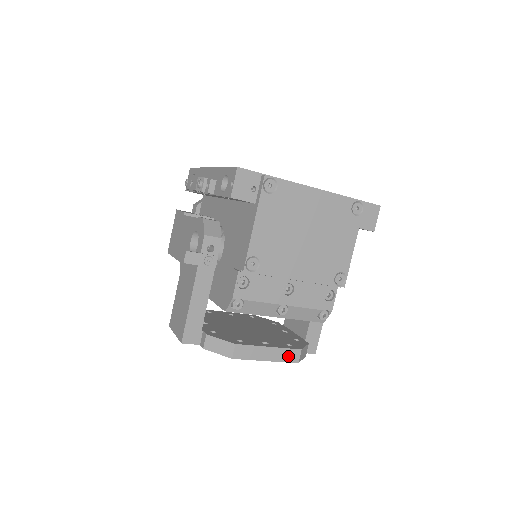
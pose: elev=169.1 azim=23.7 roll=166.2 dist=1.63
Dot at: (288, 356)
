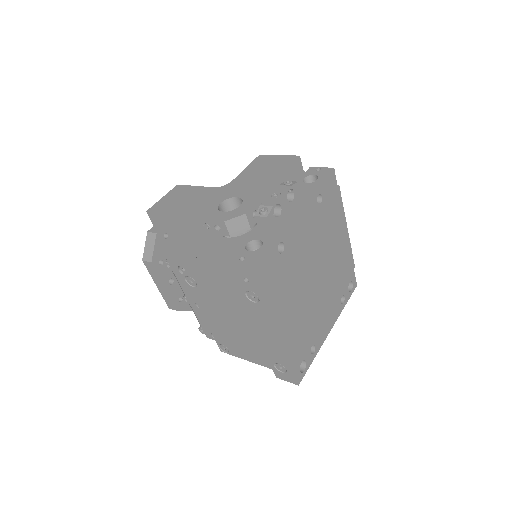
Dot at: (168, 301)
